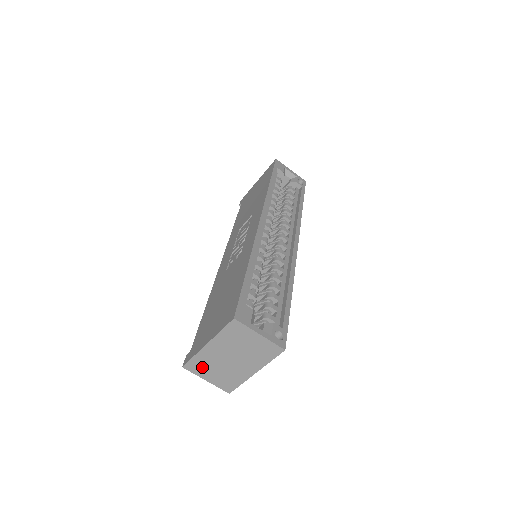
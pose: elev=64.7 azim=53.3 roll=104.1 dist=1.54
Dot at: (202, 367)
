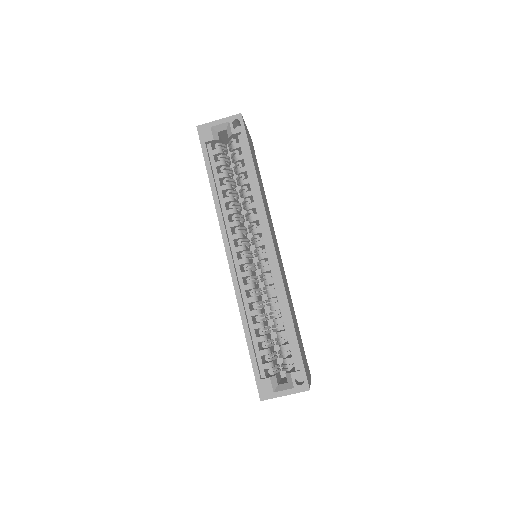
Dot at: occluded
